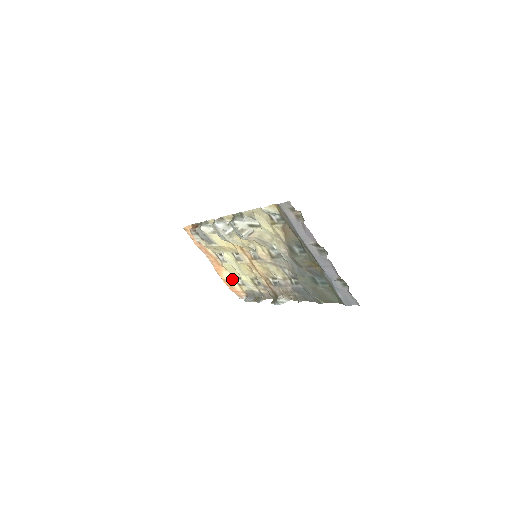
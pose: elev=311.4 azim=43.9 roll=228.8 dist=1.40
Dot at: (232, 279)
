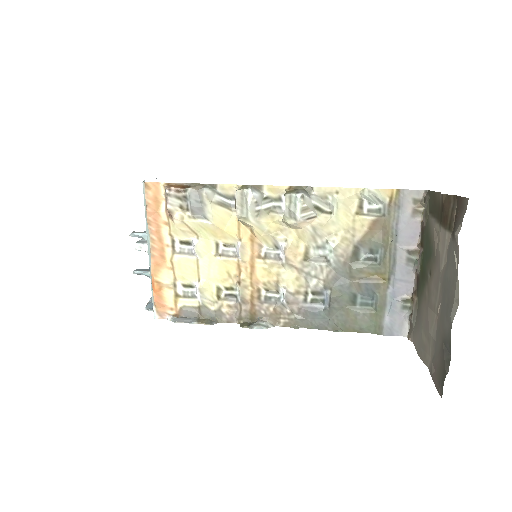
Dot at: (170, 284)
